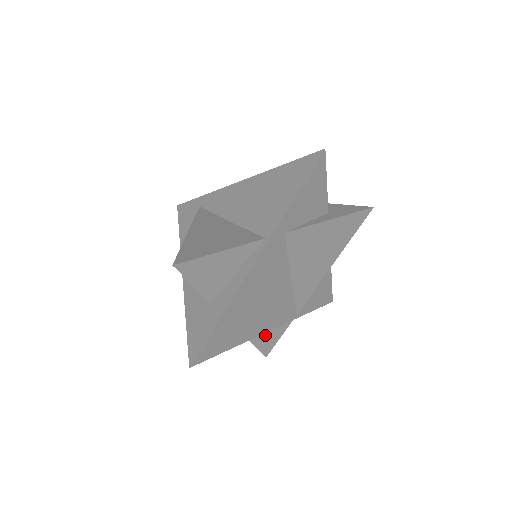
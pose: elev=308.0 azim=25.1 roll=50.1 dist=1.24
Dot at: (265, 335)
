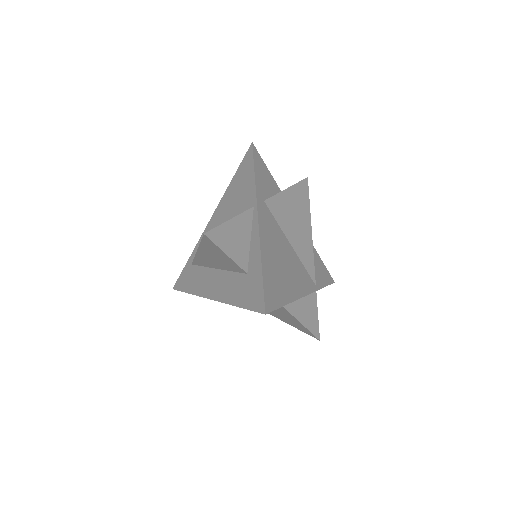
Dot at: (305, 312)
